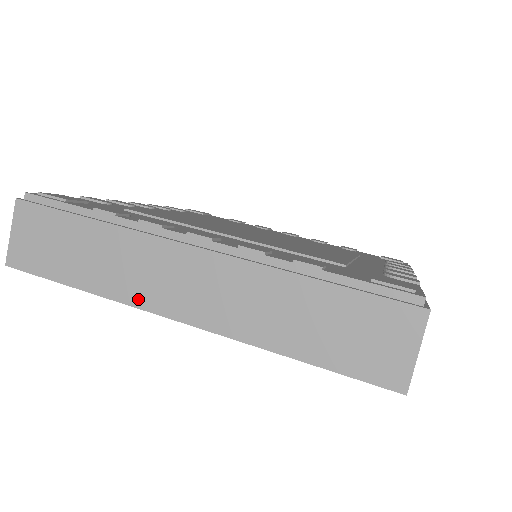
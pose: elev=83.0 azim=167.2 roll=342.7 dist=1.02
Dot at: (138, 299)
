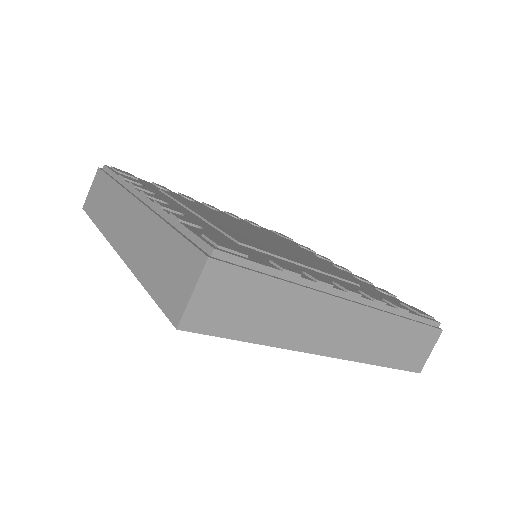
Dot at: (109, 234)
